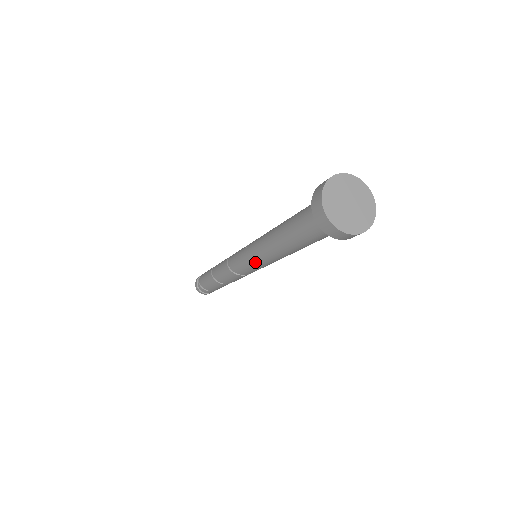
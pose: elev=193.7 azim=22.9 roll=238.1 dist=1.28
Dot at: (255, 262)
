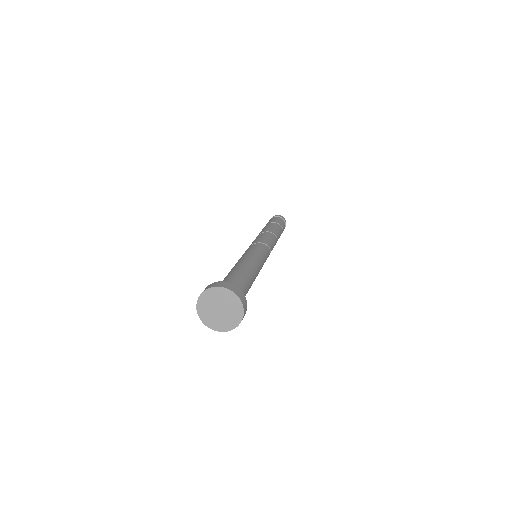
Dot at: occluded
